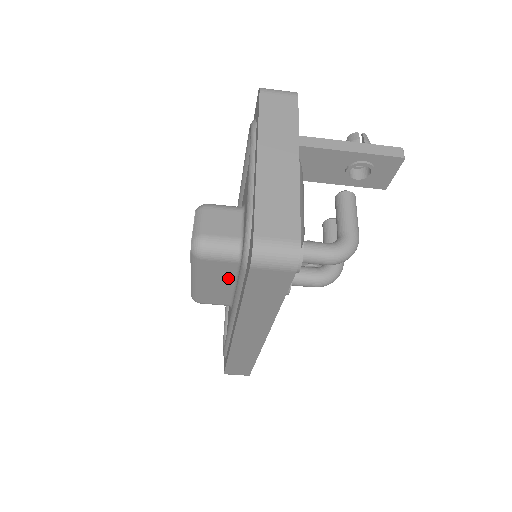
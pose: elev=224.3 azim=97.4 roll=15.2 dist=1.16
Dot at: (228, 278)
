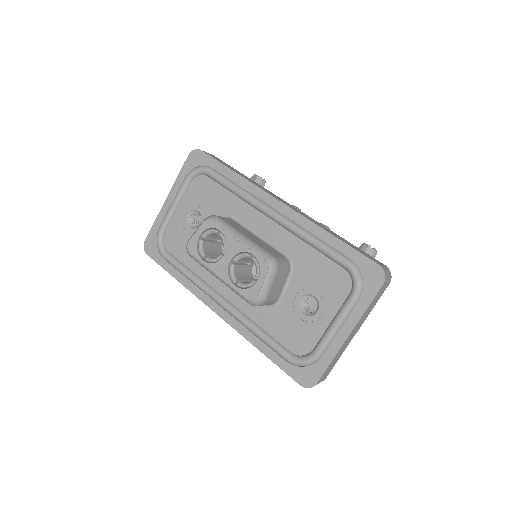
Dot at: occluded
